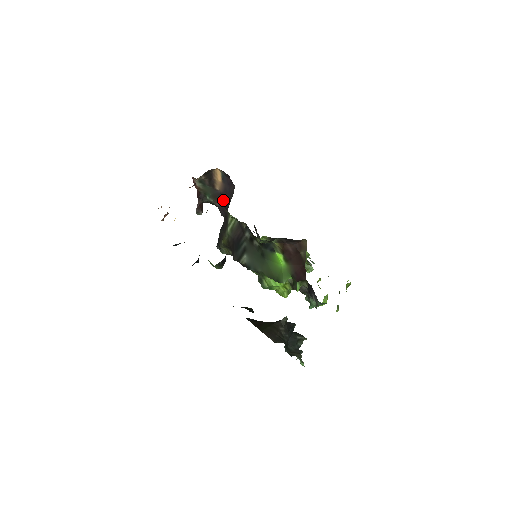
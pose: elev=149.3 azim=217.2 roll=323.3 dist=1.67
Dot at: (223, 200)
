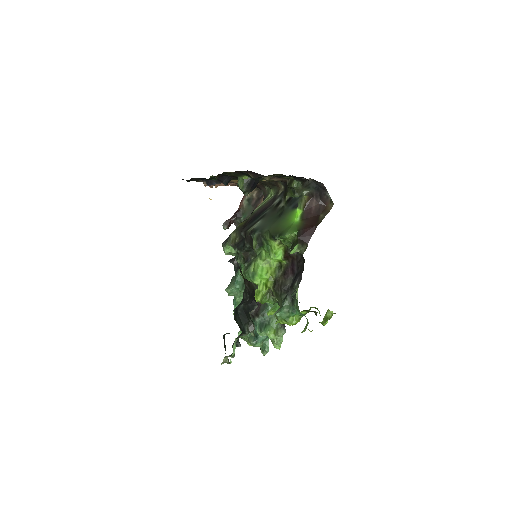
Dot at: occluded
